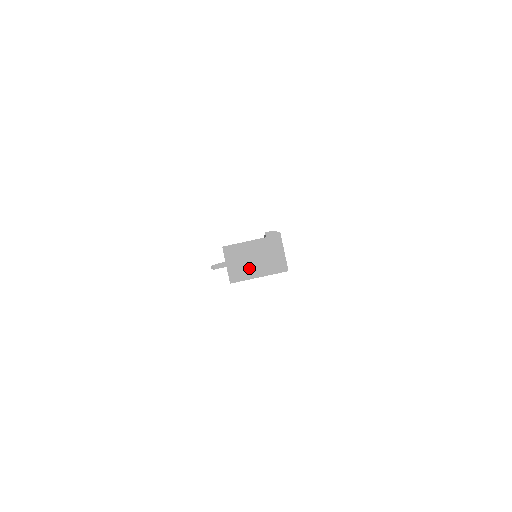
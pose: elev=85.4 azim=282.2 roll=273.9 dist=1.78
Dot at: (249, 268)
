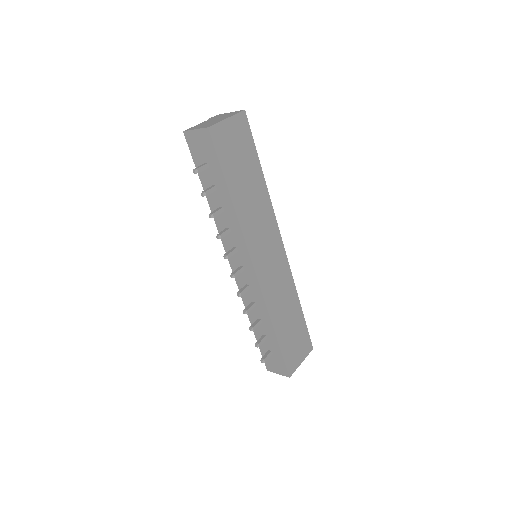
Dot at: (214, 122)
